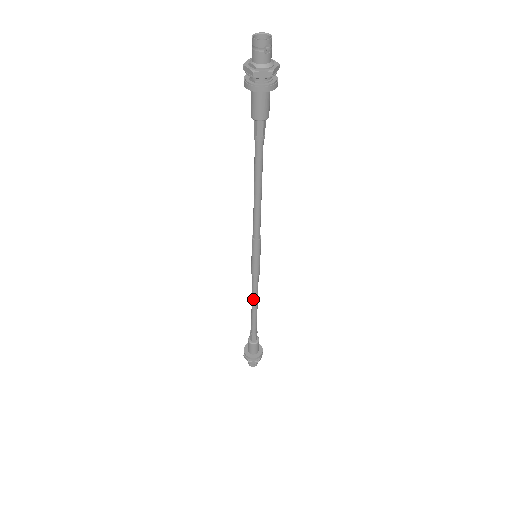
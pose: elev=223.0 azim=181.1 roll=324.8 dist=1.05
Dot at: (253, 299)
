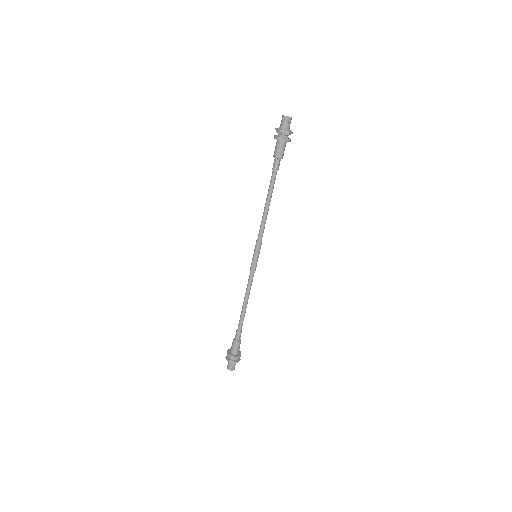
Dot at: (246, 295)
